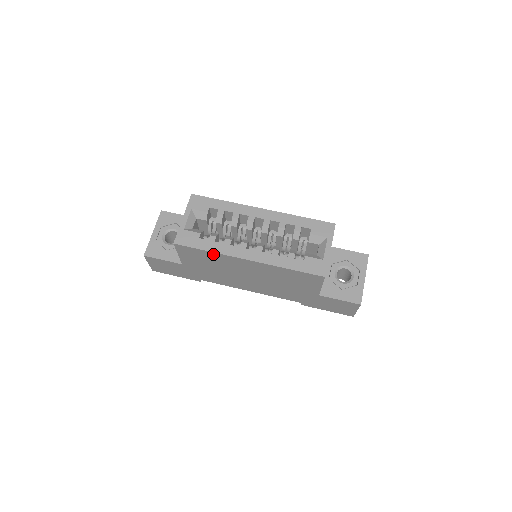
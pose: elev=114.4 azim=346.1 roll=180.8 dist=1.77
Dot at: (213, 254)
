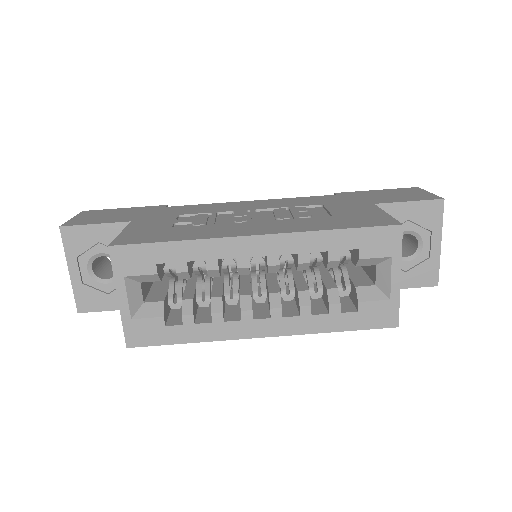
Dot at: (200, 338)
